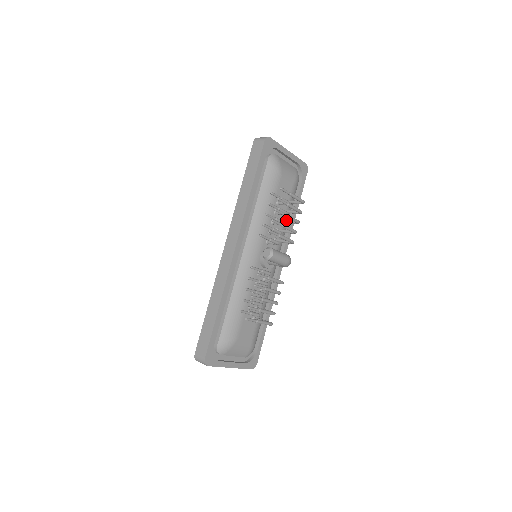
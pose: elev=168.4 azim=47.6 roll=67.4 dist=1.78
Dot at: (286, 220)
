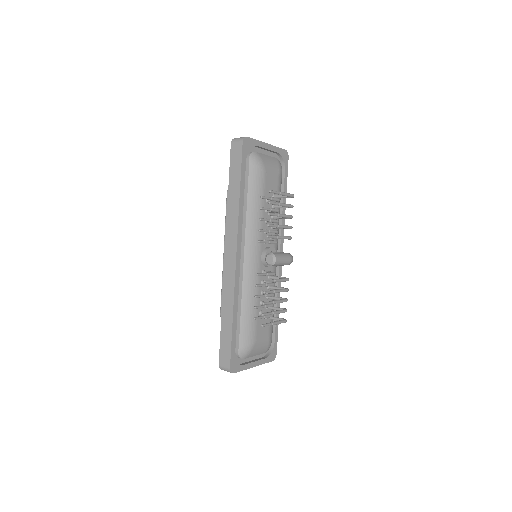
Dot at: occluded
